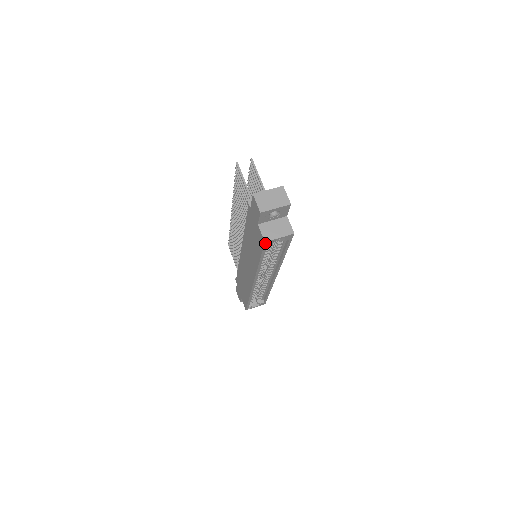
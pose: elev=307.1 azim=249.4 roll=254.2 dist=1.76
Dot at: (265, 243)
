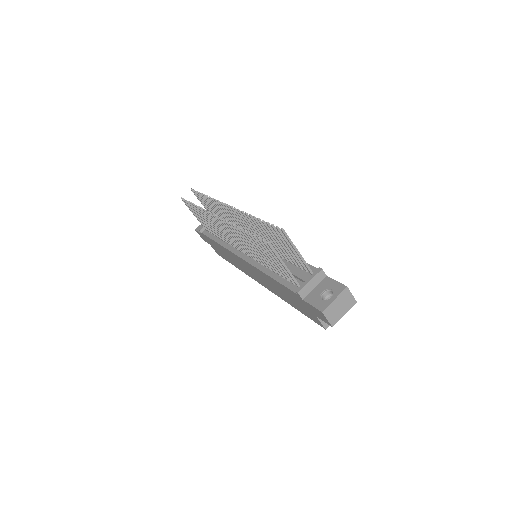
Dot at: (324, 327)
